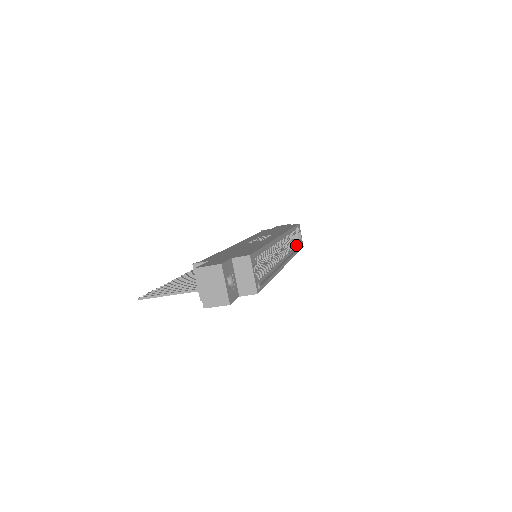
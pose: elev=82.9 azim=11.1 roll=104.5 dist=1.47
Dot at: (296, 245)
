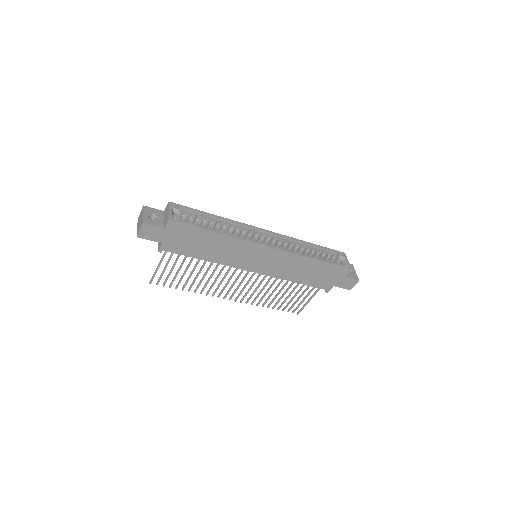
Dot at: occluded
